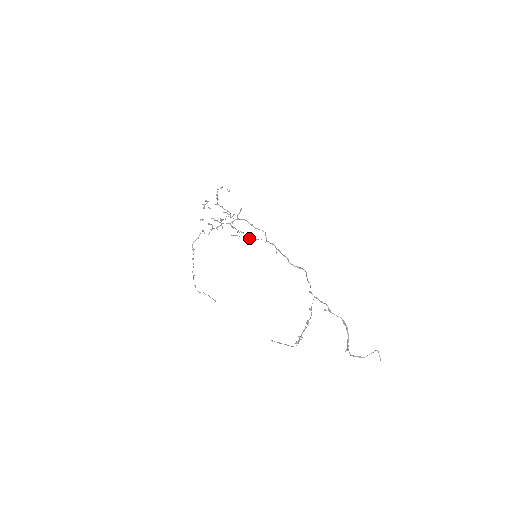
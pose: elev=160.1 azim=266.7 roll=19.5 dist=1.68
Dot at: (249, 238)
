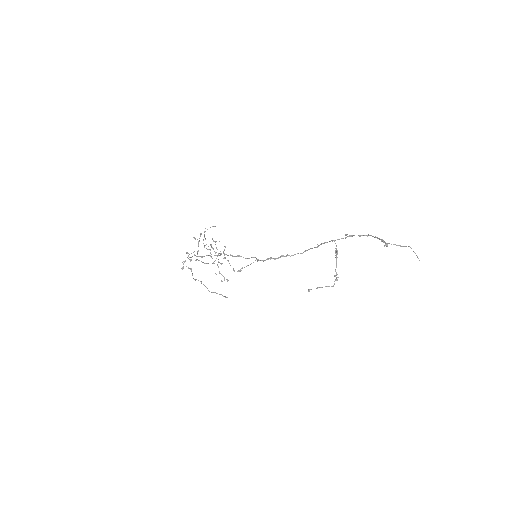
Dot at: (238, 270)
